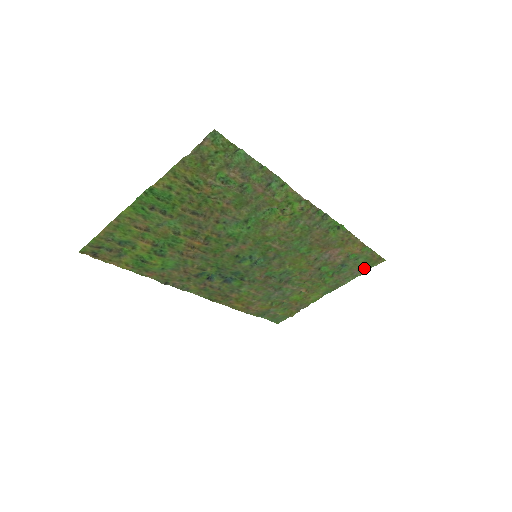
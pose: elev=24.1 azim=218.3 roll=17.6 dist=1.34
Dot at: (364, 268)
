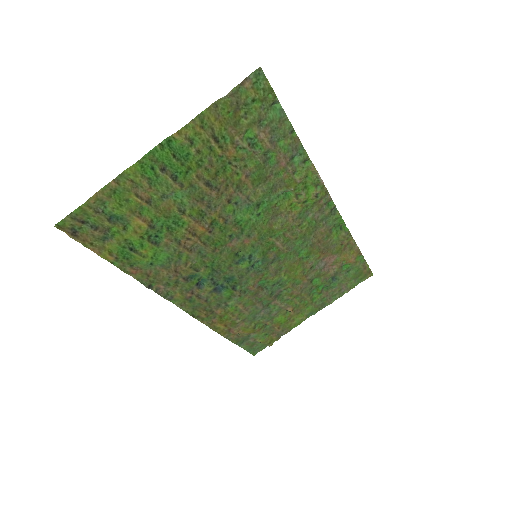
Dot at: (352, 283)
